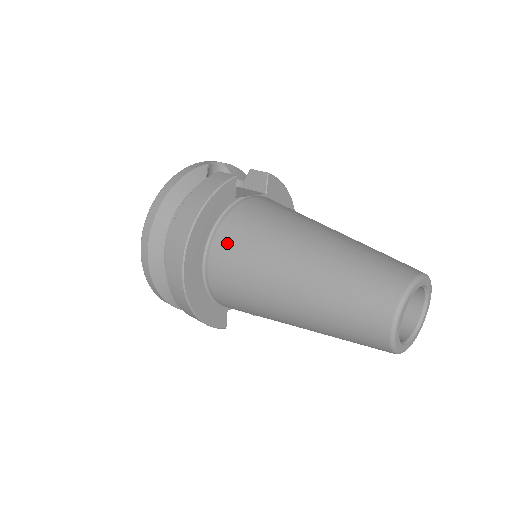
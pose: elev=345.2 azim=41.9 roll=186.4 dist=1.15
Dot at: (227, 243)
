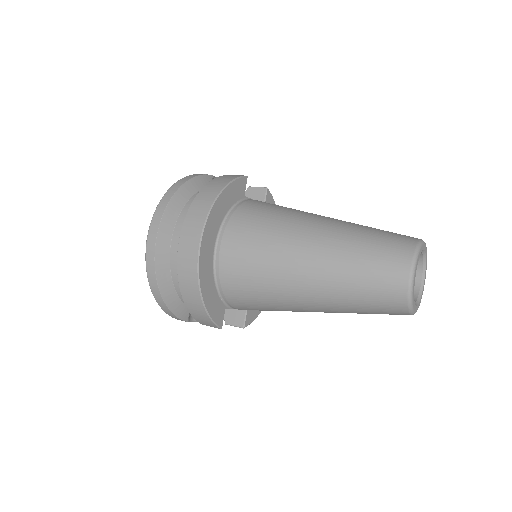
Dot at: (242, 224)
